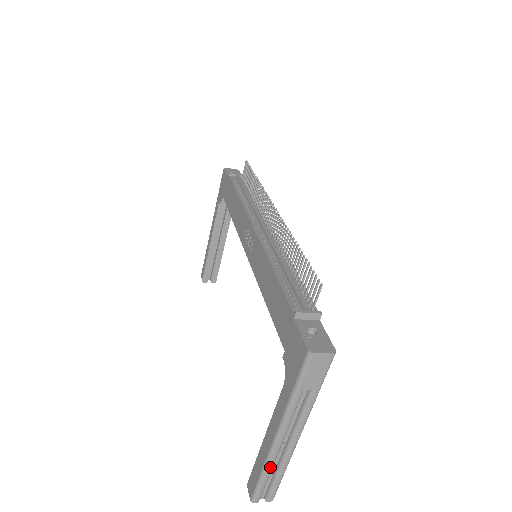
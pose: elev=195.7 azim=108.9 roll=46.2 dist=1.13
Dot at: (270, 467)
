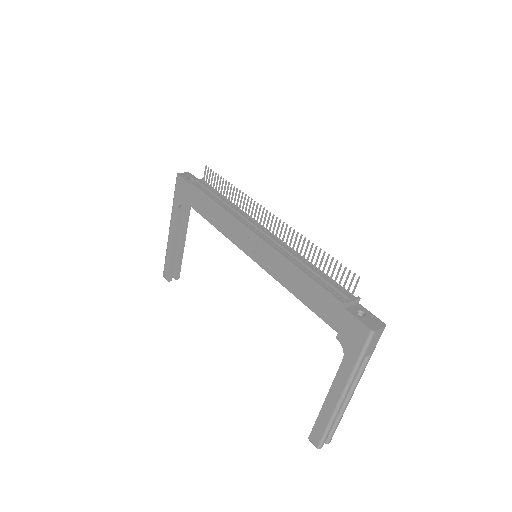
Dot at: occluded
